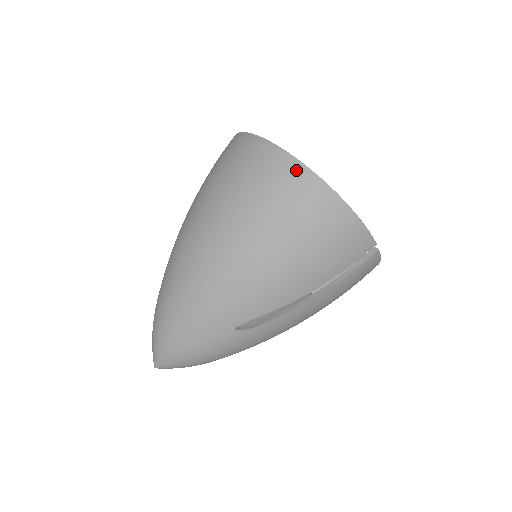
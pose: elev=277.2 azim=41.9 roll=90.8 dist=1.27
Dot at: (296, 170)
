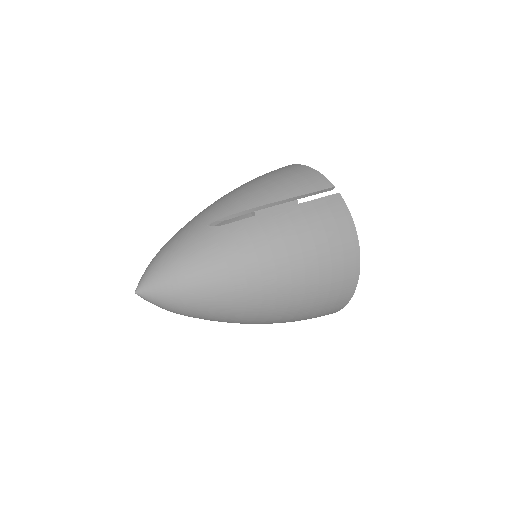
Dot at: occluded
